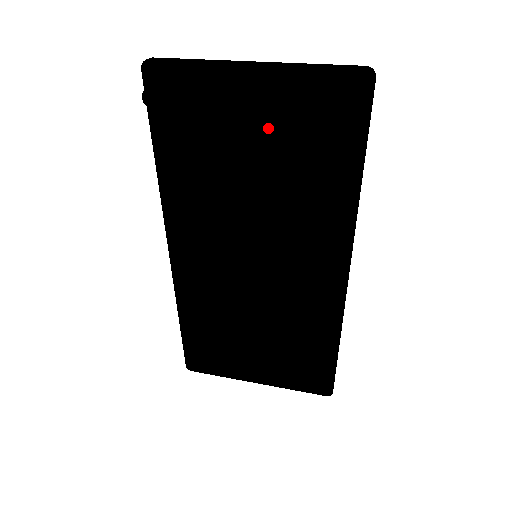
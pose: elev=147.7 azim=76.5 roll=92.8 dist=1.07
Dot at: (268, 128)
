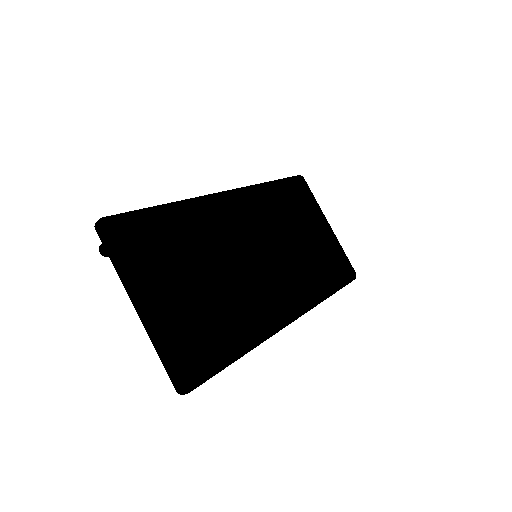
Dot at: occluded
